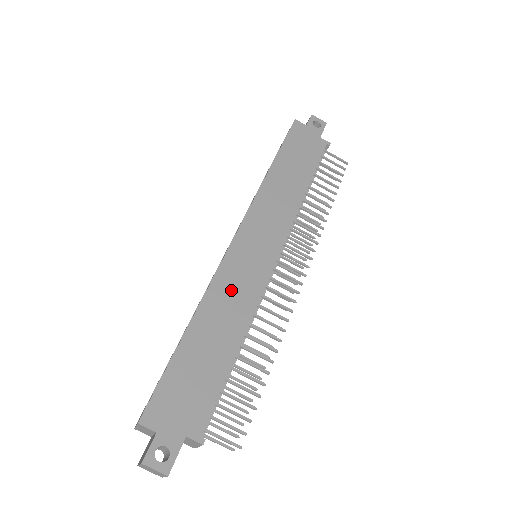
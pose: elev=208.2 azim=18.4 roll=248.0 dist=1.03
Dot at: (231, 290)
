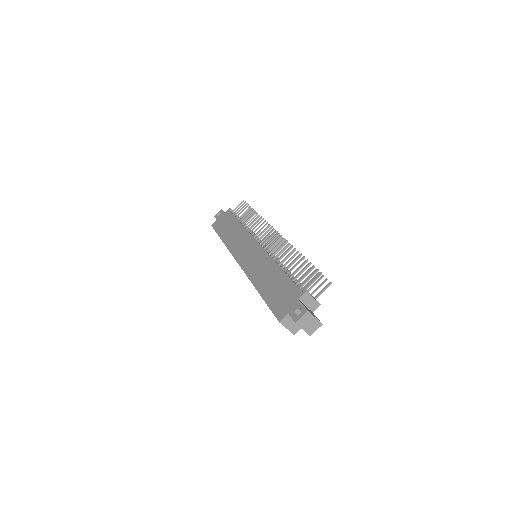
Dot at: (256, 268)
